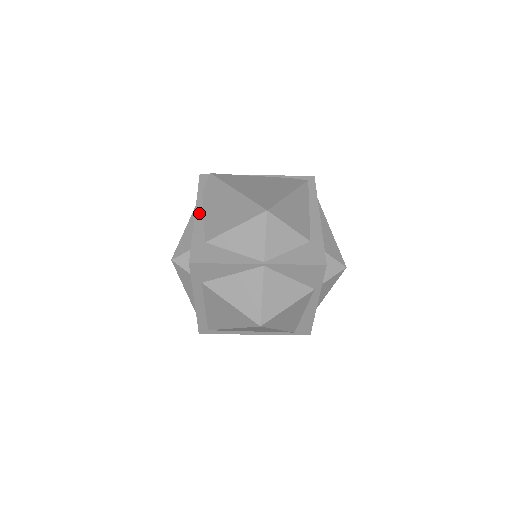
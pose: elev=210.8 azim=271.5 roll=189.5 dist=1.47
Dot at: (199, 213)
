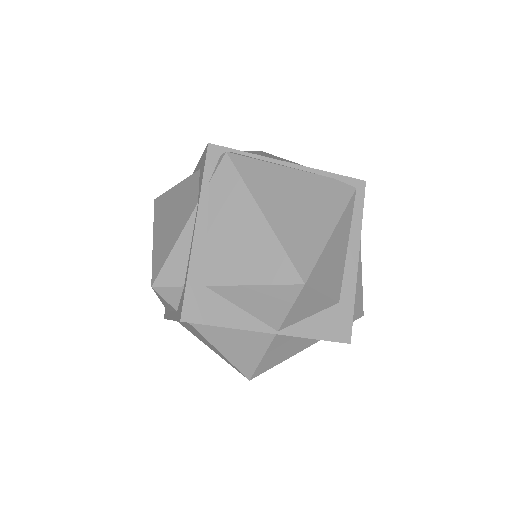
Dot at: (201, 228)
